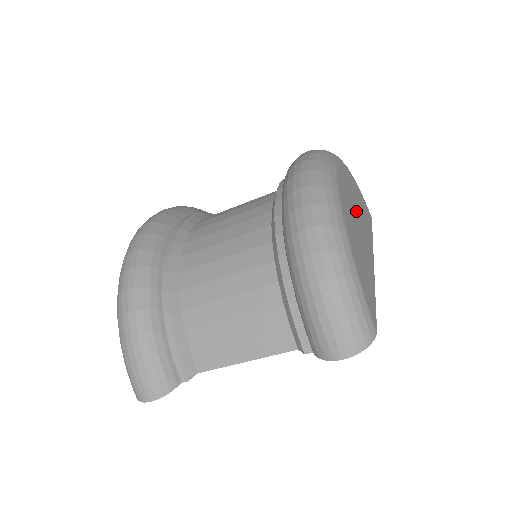
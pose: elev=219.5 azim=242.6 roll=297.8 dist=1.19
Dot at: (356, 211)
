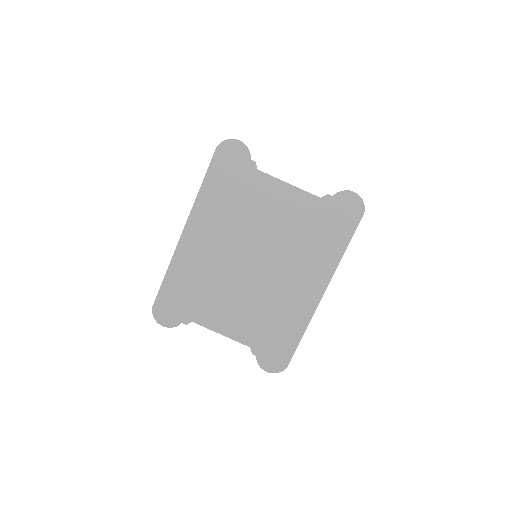
Dot at: occluded
